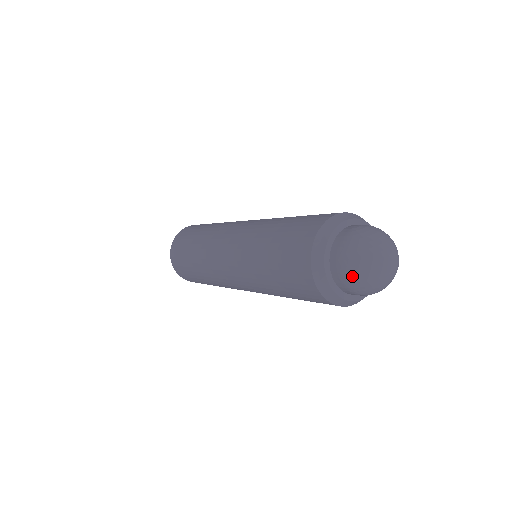
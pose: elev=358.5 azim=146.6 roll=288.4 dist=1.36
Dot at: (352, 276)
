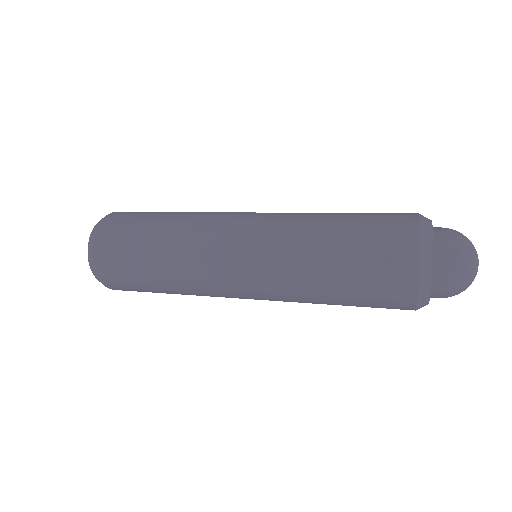
Dot at: (456, 292)
